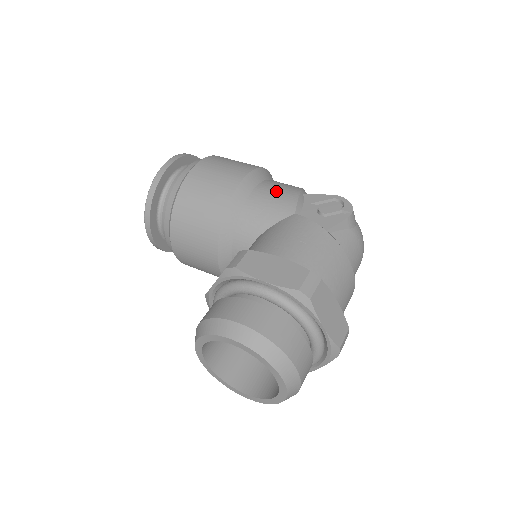
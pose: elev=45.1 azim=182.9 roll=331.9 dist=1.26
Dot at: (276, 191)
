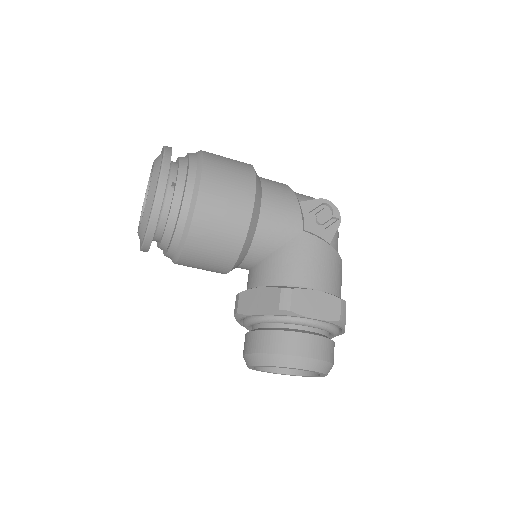
Dot at: (280, 205)
